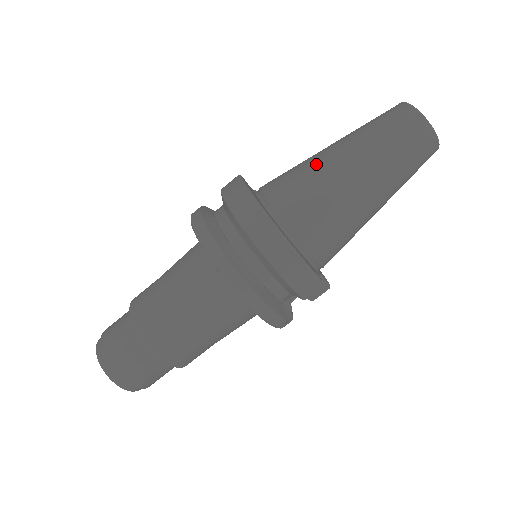
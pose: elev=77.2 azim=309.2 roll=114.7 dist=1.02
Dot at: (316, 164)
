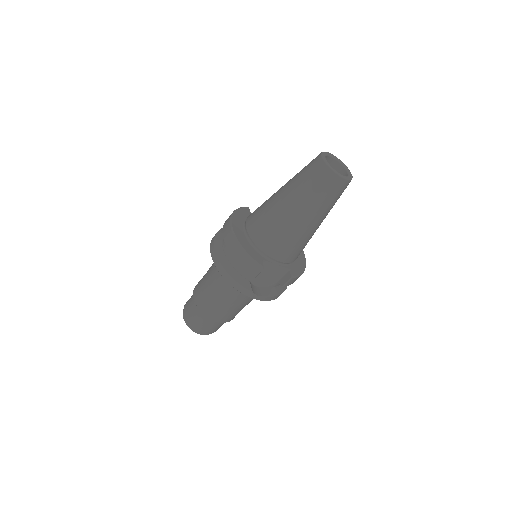
Dot at: (271, 196)
